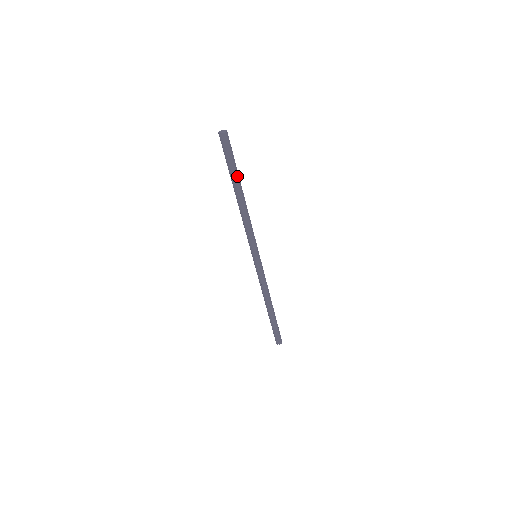
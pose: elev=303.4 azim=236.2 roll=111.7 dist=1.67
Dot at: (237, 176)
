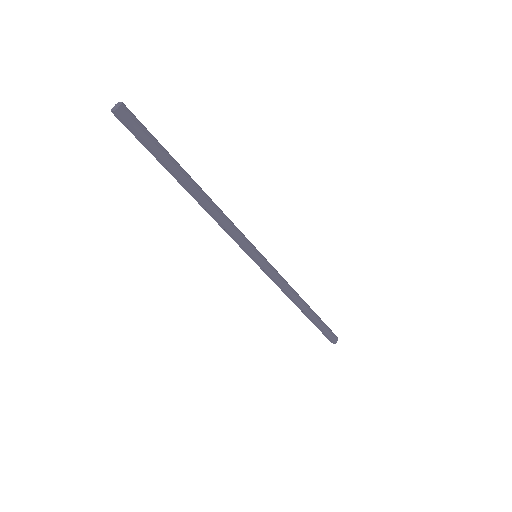
Dot at: (174, 160)
